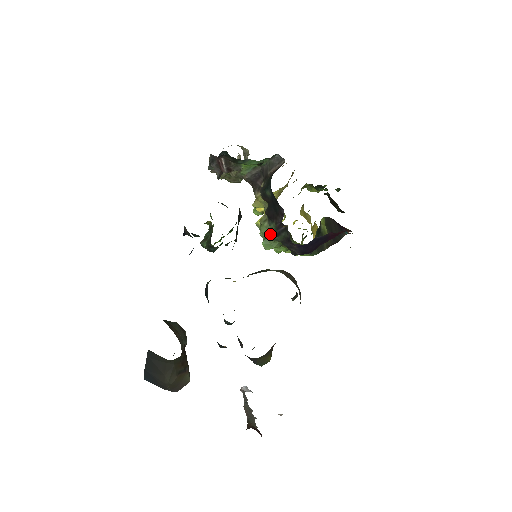
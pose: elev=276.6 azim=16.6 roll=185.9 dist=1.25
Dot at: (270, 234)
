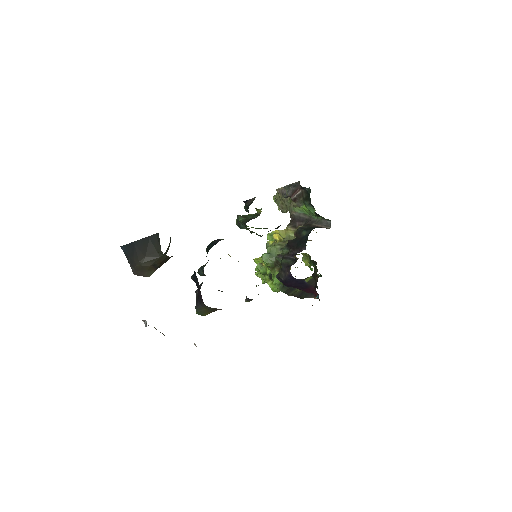
Dot at: occluded
